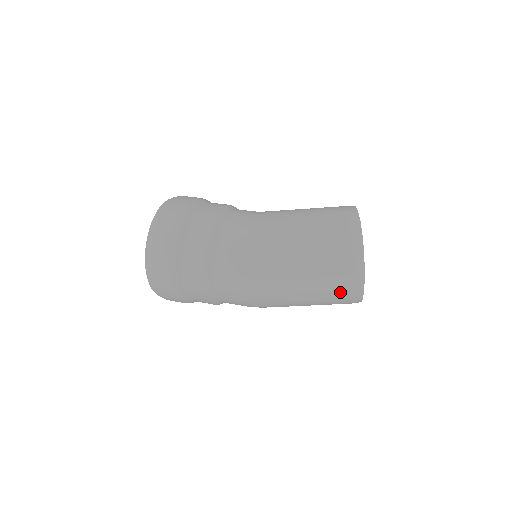
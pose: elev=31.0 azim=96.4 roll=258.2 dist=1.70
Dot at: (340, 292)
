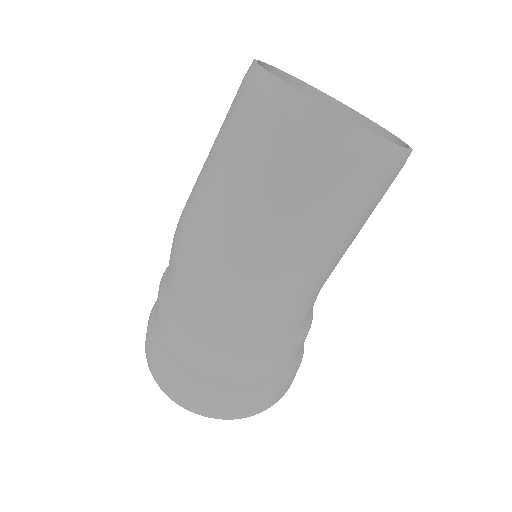
Dot at: (243, 112)
